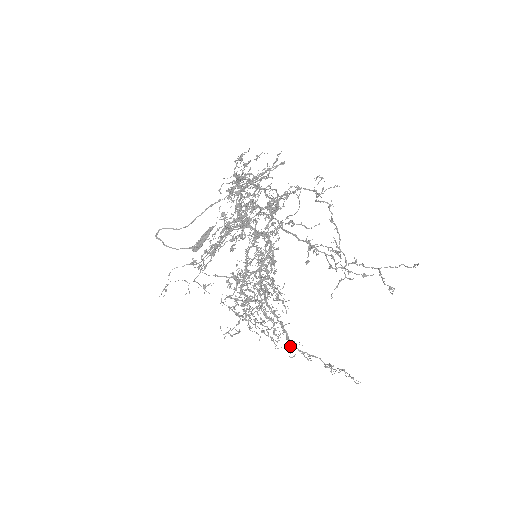
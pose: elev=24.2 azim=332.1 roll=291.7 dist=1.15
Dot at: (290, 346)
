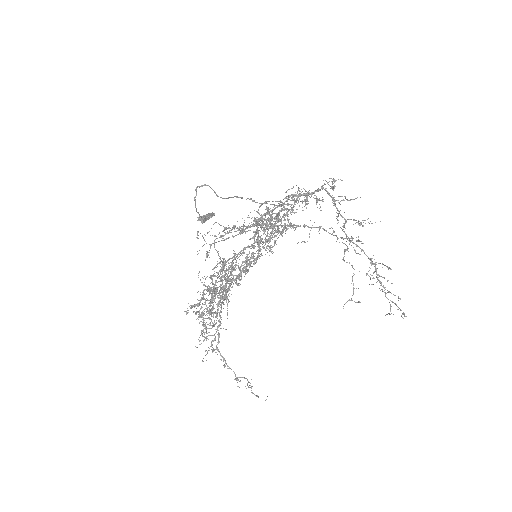
Dot at: (215, 349)
